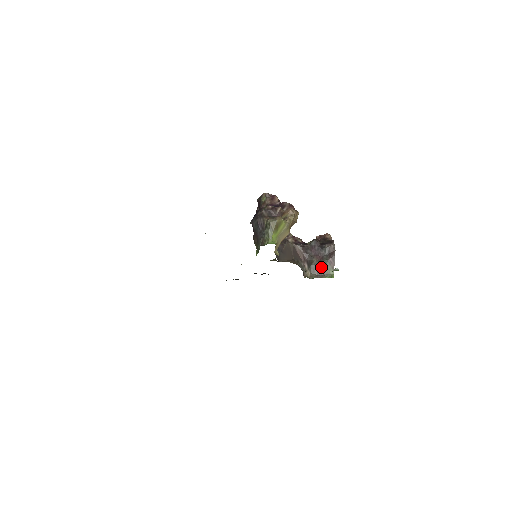
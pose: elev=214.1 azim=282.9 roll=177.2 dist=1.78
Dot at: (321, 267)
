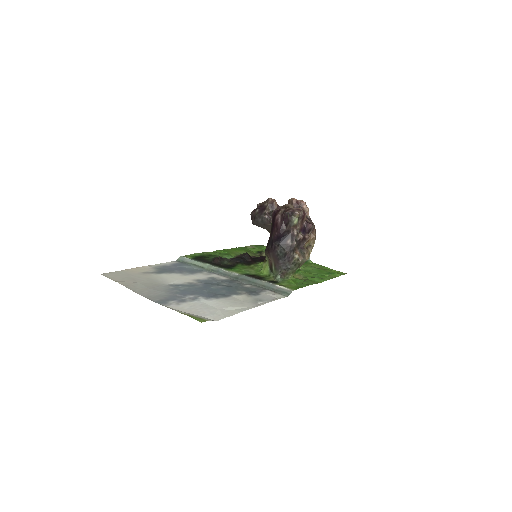
Dot at: occluded
